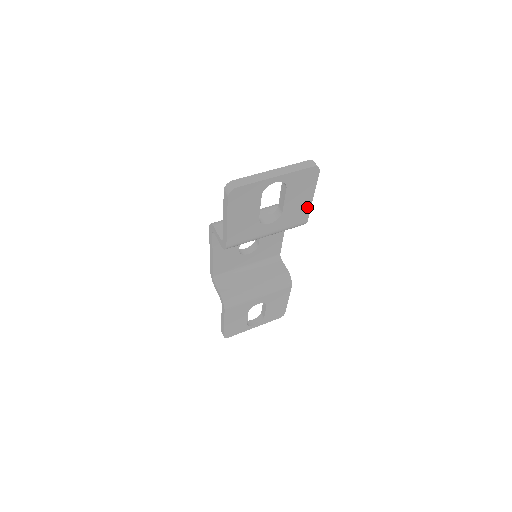
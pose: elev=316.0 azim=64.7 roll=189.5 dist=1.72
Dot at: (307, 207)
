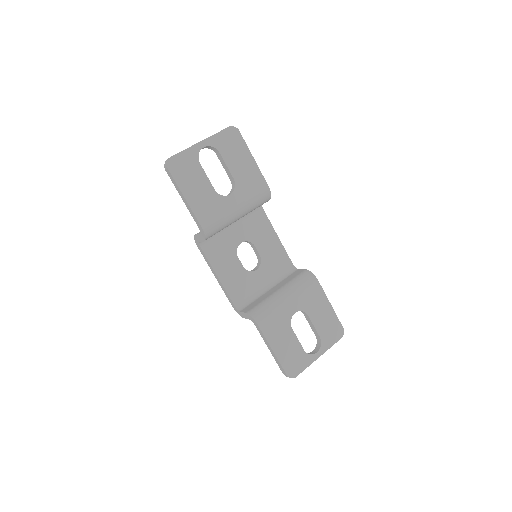
Dot at: (256, 171)
